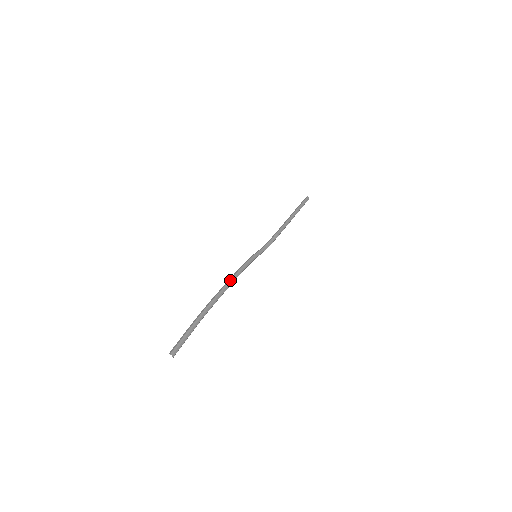
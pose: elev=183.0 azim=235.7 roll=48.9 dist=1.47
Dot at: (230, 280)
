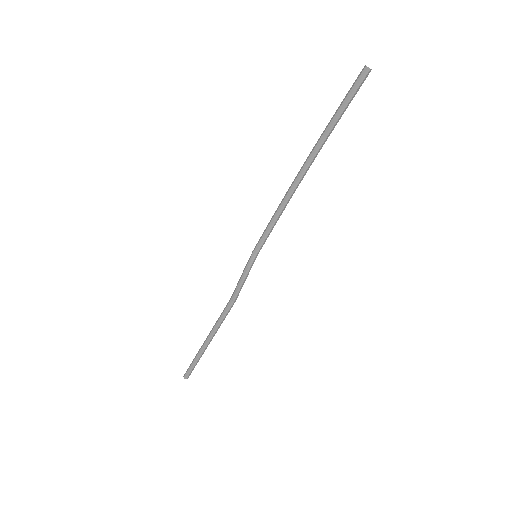
Dot at: (287, 199)
